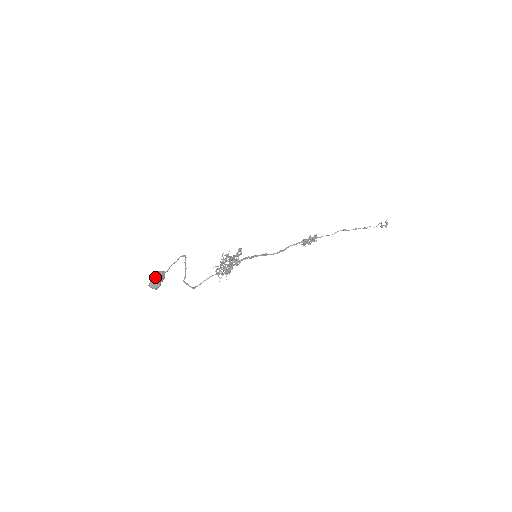
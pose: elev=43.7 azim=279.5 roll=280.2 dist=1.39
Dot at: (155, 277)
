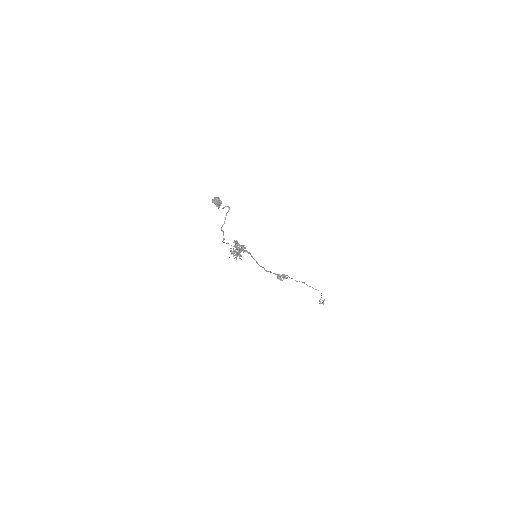
Dot at: (218, 198)
